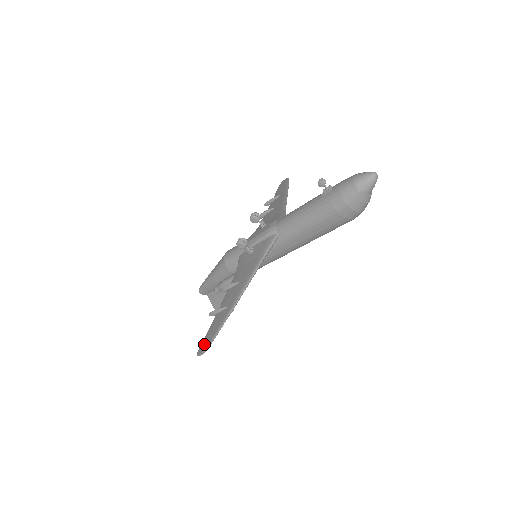
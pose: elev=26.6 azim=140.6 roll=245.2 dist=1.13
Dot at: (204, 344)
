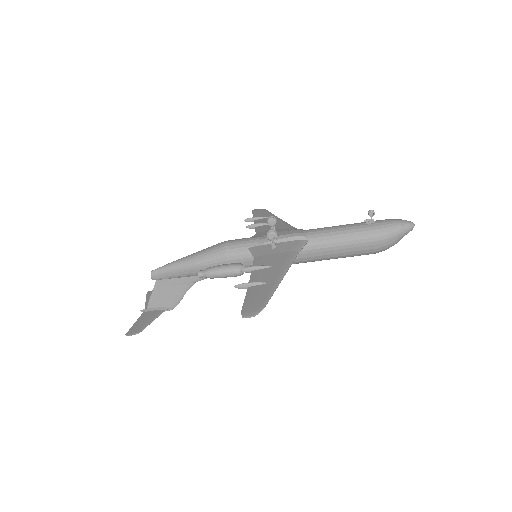
Dot at: (251, 308)
